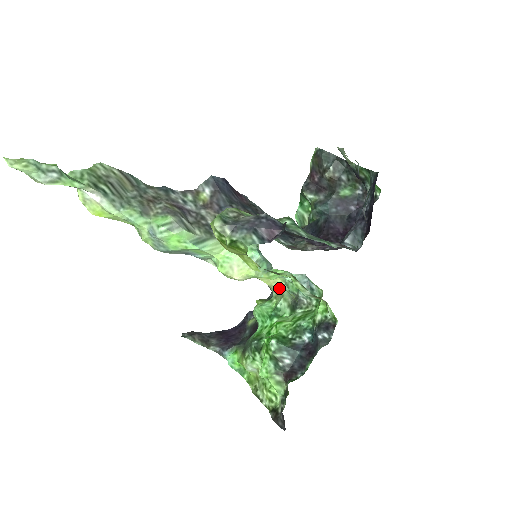
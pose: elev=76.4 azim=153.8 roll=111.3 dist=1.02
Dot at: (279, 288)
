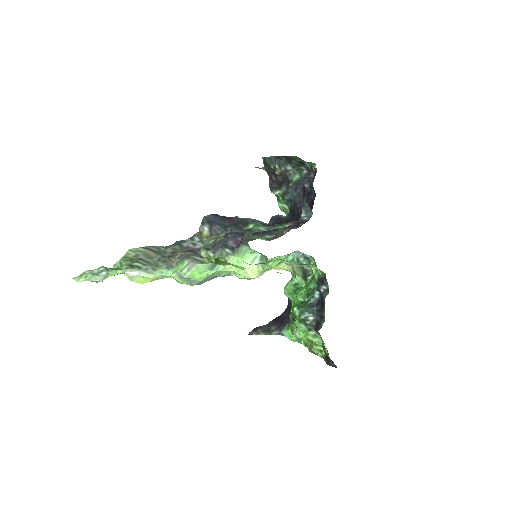
Dot at: (291, 268)
